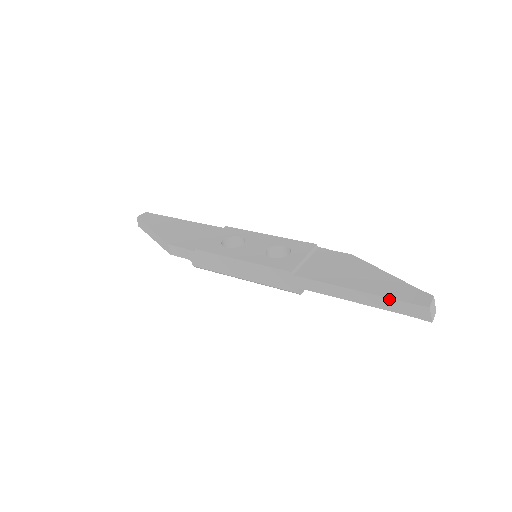
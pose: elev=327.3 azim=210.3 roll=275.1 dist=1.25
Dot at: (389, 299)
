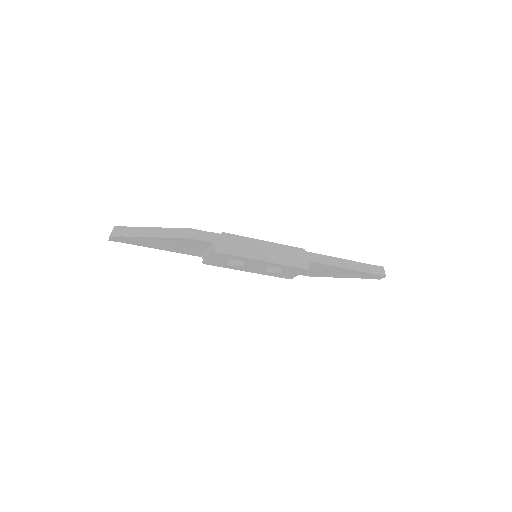
Dot at: (364, 264)
